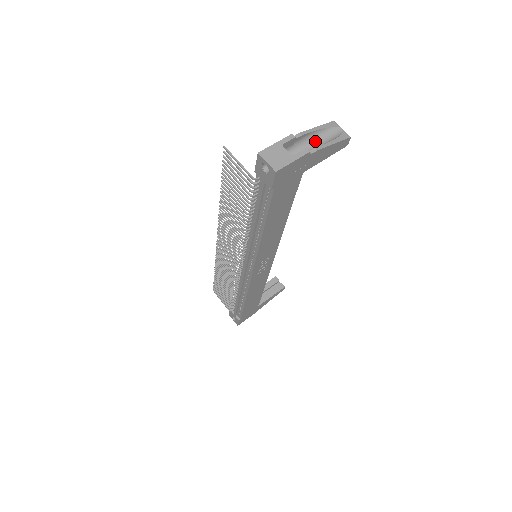
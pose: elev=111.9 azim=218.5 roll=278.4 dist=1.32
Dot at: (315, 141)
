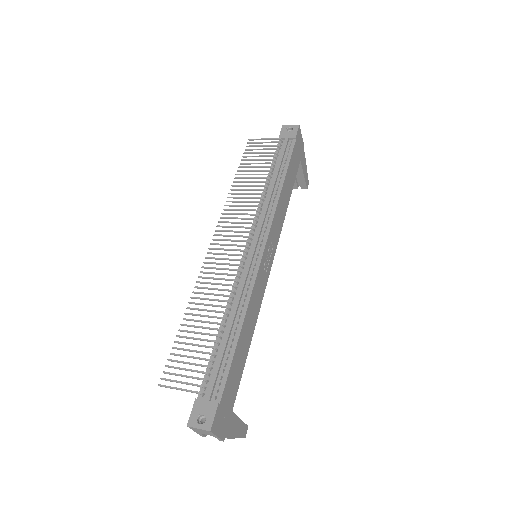
Dot at: occluded
